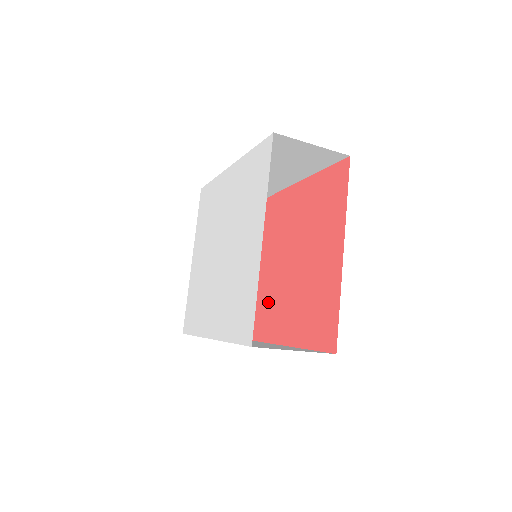
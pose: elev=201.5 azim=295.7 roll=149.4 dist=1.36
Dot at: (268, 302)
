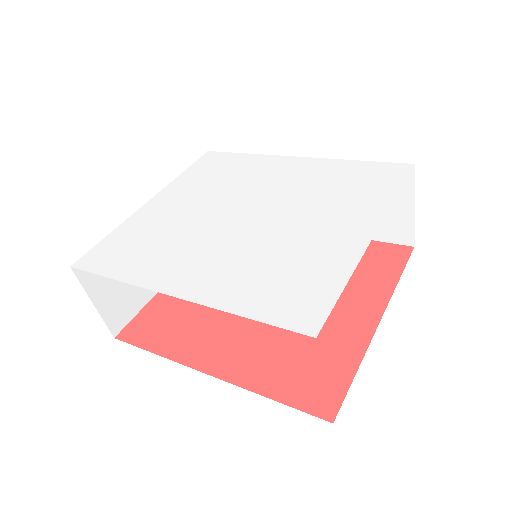
Dot at: (199, 316)
